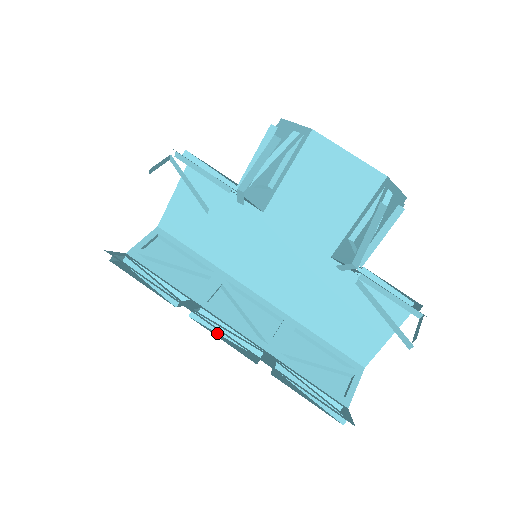
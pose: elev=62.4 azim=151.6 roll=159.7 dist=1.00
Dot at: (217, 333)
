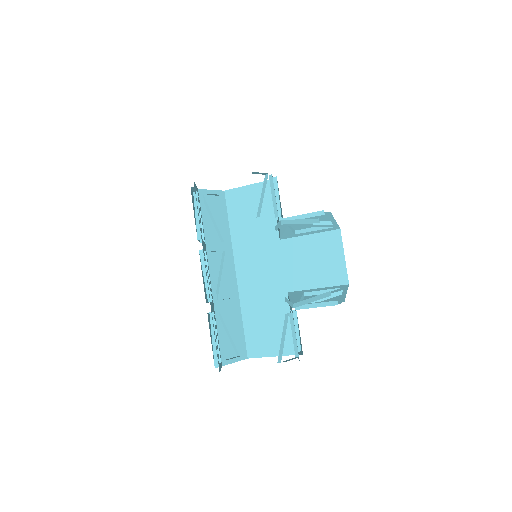
Dot at: (203, 271)
